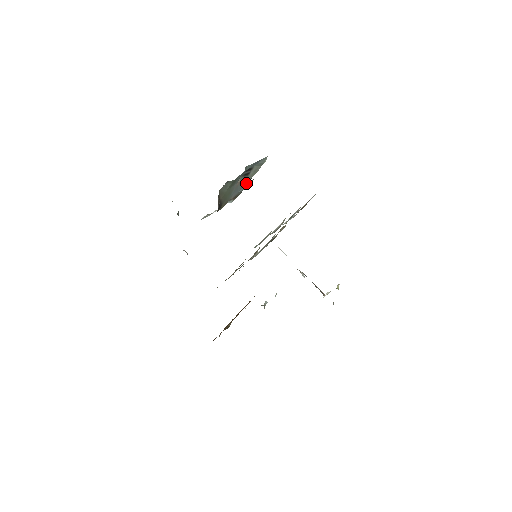
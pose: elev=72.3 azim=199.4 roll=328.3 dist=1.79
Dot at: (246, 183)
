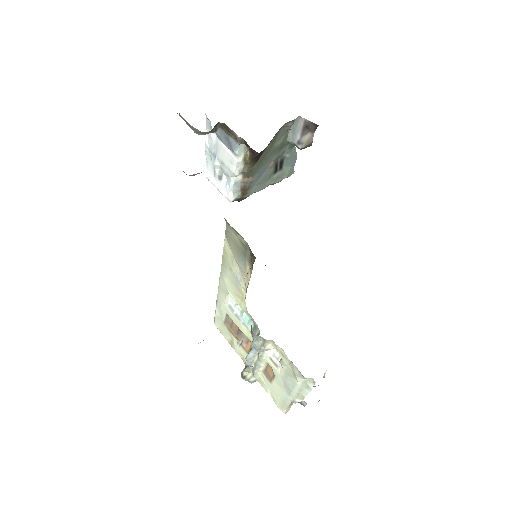
Dot at: (305, 142)
